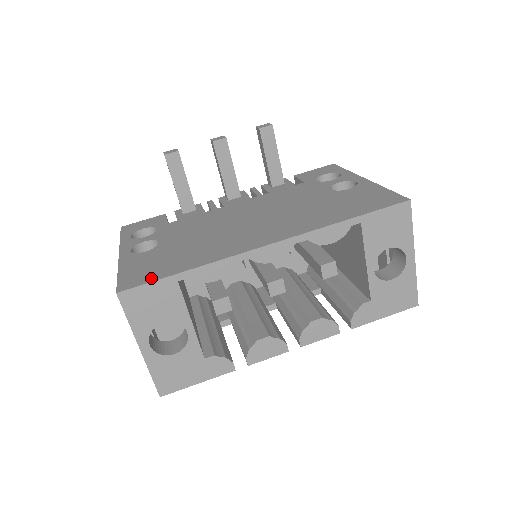
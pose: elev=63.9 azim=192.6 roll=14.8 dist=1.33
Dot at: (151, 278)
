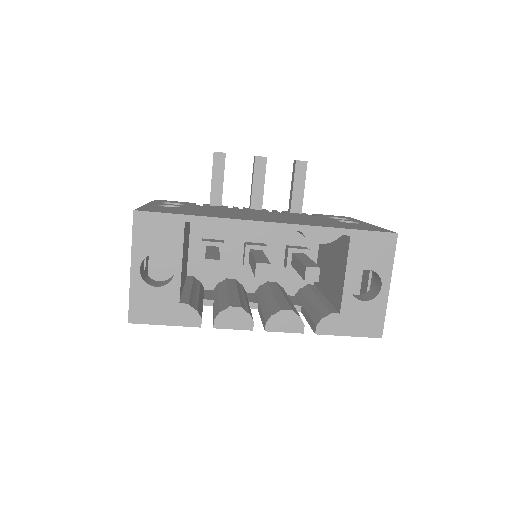
Dot at: (165, 212)
